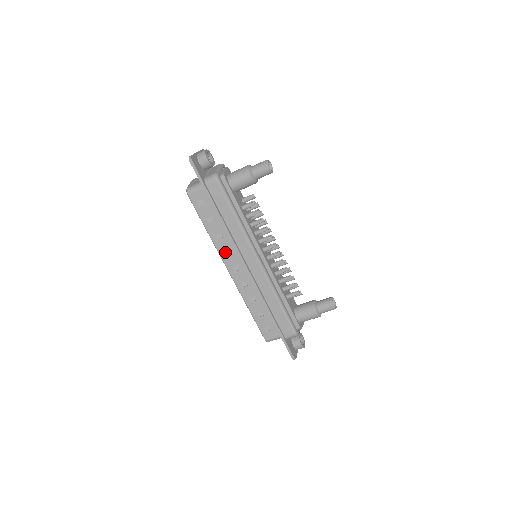
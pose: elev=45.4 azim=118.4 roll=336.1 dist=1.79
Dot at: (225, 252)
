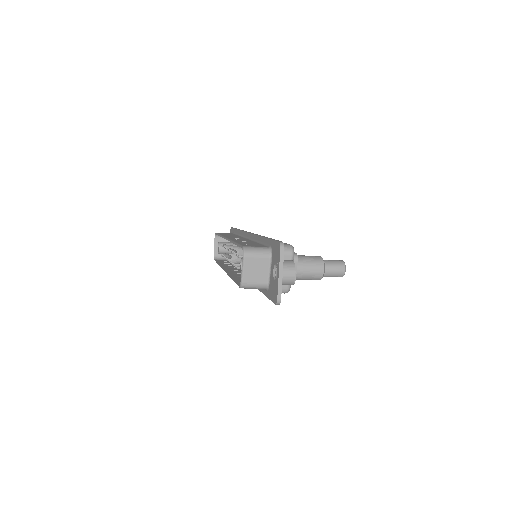
Dot at: occluded
